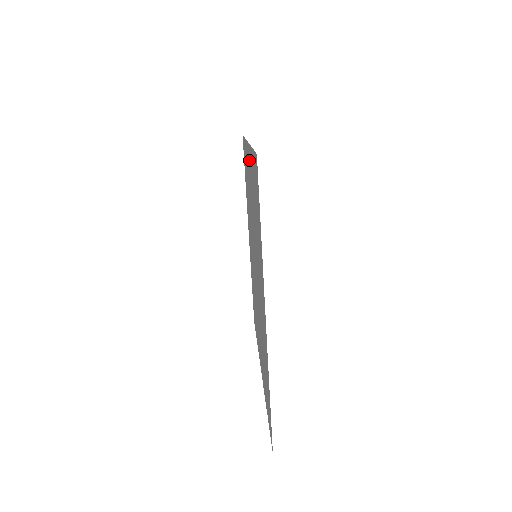
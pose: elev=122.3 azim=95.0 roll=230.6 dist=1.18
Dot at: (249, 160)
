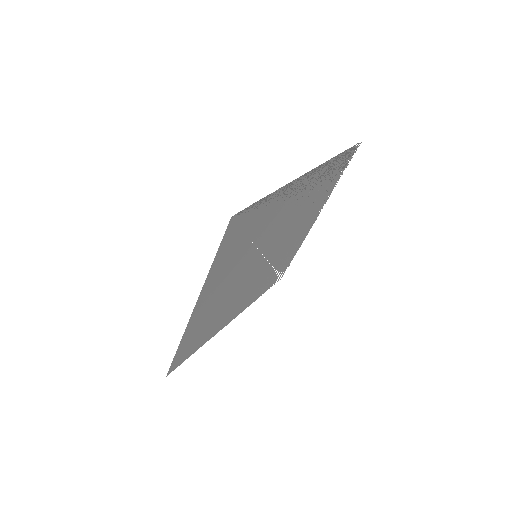
Dot at: (296, 187)
